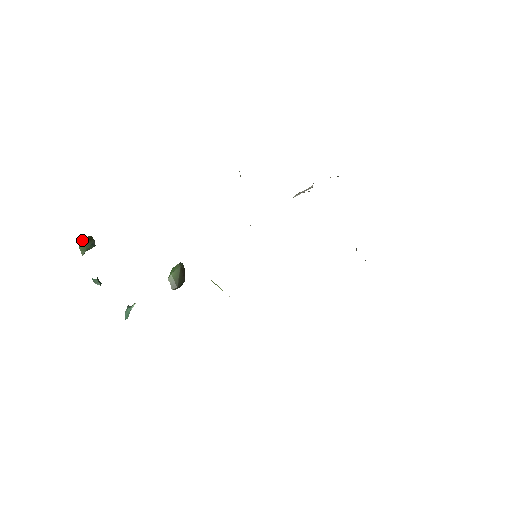
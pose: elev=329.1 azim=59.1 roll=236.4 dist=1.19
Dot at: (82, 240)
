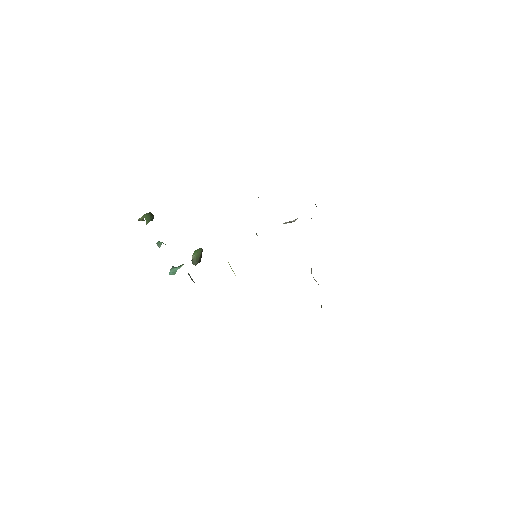
Dot at: (147, 214)
